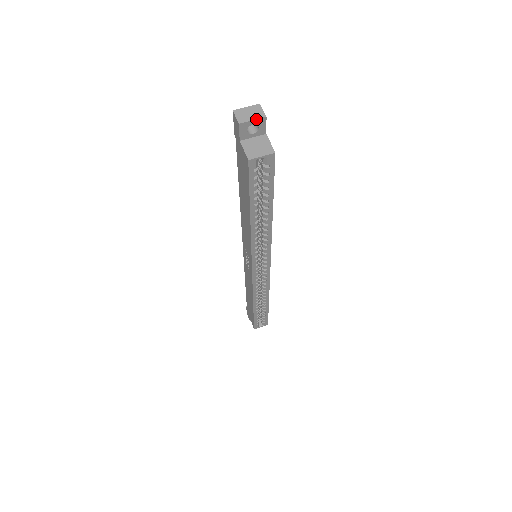
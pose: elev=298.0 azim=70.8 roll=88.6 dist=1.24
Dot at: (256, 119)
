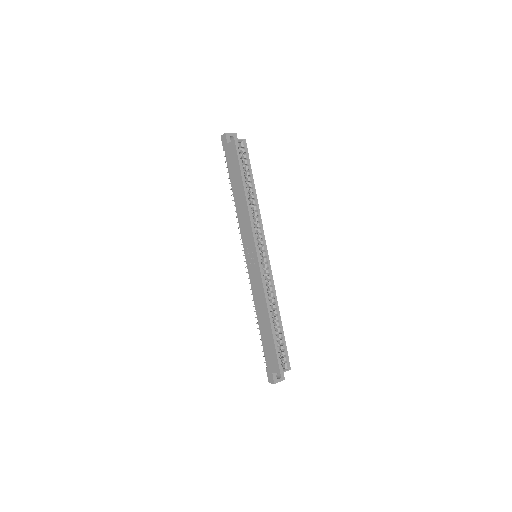
Dot at: (232, 133)
